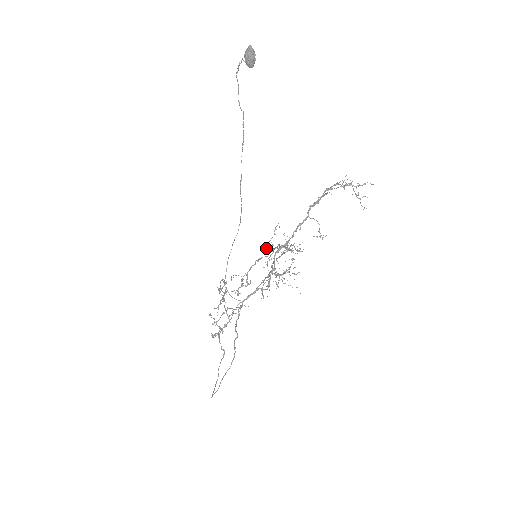
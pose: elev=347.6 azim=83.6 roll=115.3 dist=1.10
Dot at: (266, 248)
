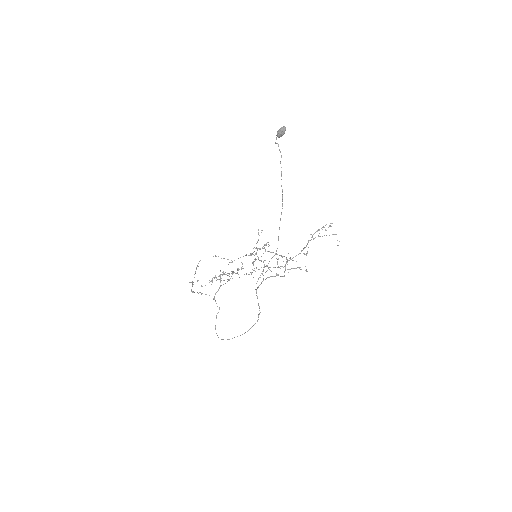
Dot at: occluded
